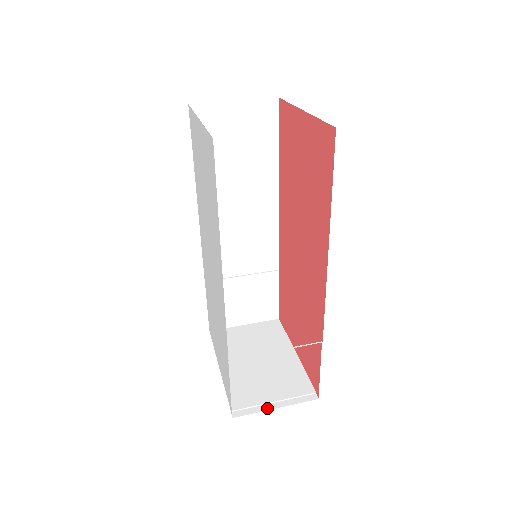
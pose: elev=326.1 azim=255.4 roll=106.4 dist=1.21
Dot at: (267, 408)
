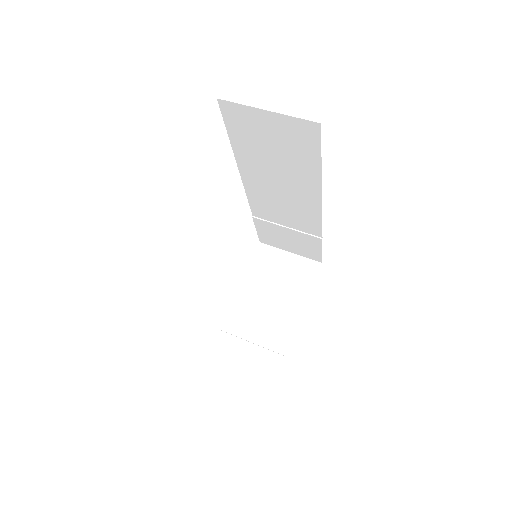
Dot at: (243, 344)
